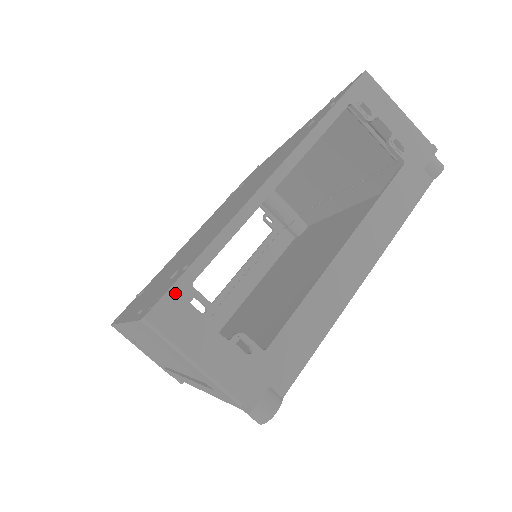
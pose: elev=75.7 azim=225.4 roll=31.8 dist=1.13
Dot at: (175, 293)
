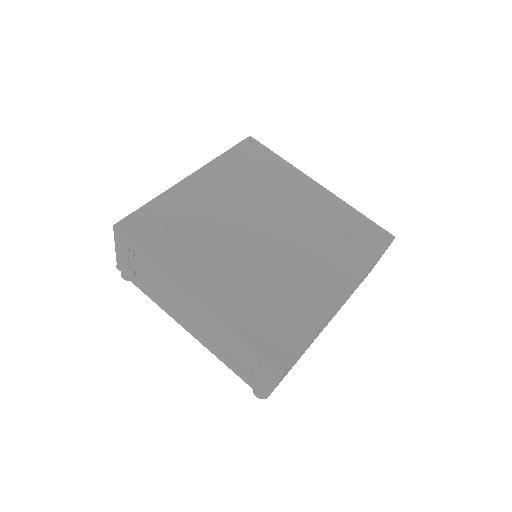
Dot at: occluded
